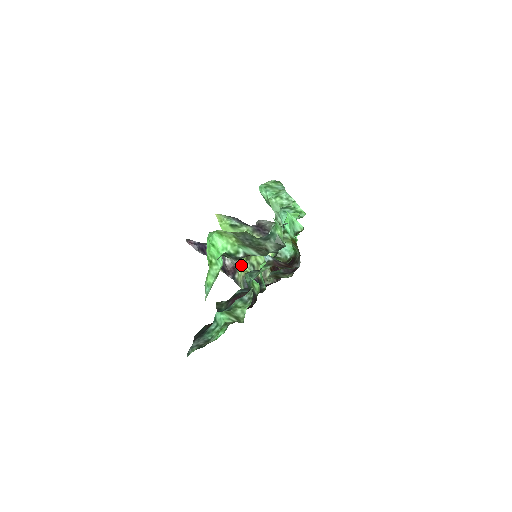
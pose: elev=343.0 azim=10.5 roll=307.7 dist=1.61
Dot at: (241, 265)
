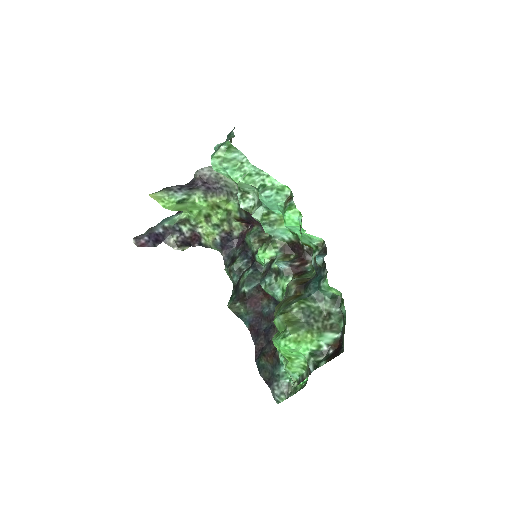
Dot at: (205, 231)
